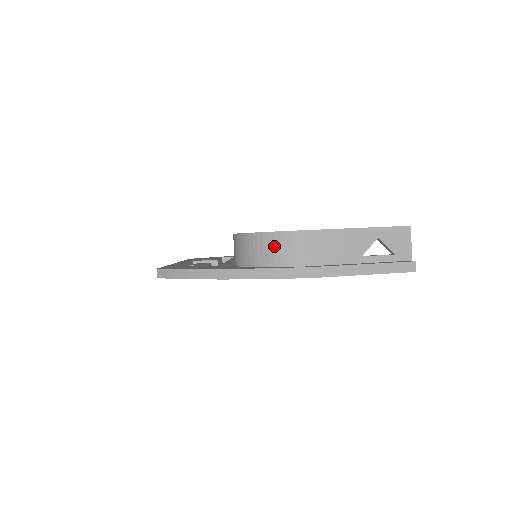
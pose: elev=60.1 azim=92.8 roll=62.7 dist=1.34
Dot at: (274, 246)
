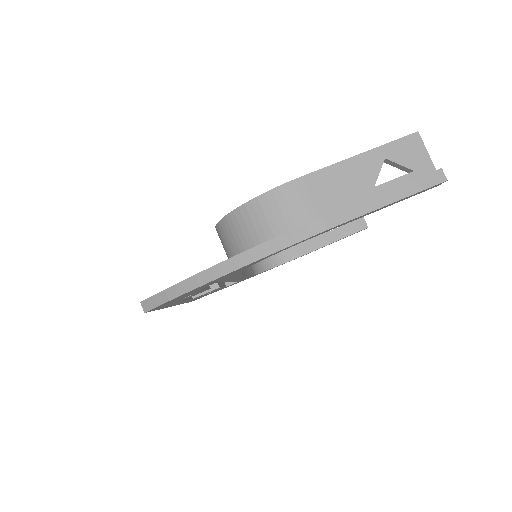
Dot at: (264, 213)
